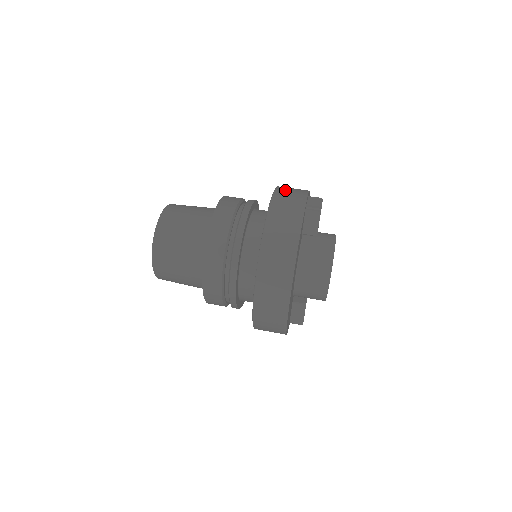
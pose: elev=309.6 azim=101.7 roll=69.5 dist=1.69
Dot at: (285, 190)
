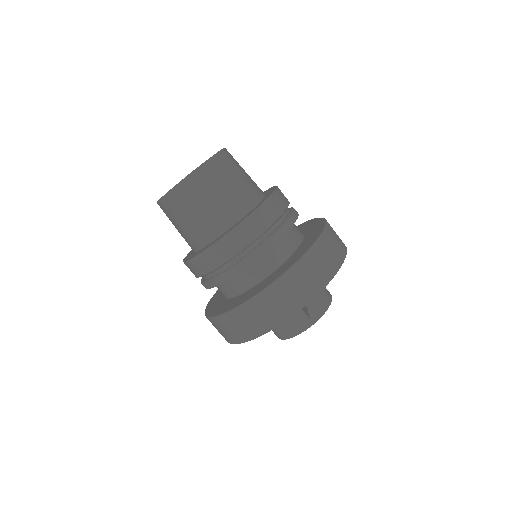
Dot at: (276, 295)
